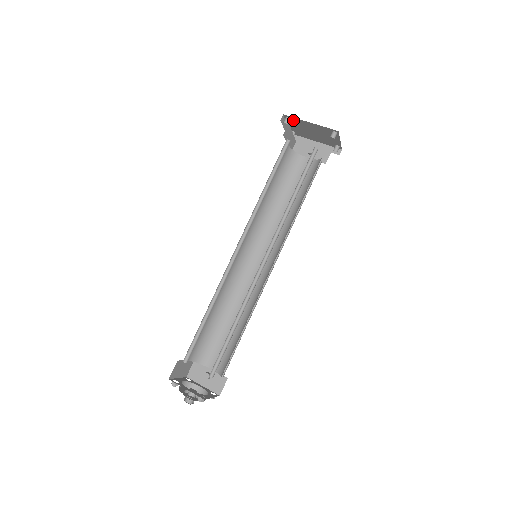
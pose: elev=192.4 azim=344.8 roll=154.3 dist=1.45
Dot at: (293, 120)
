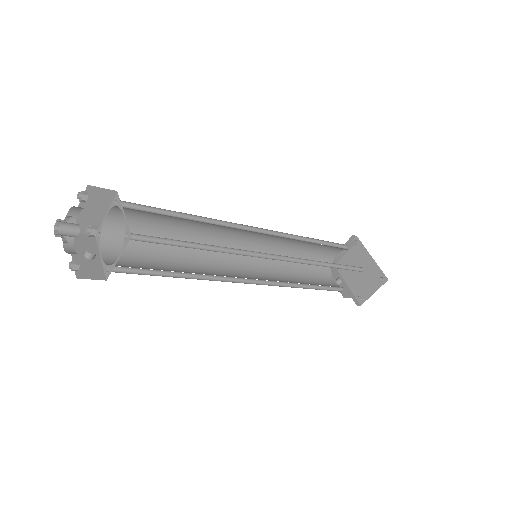
Dot at: (357, 247)
